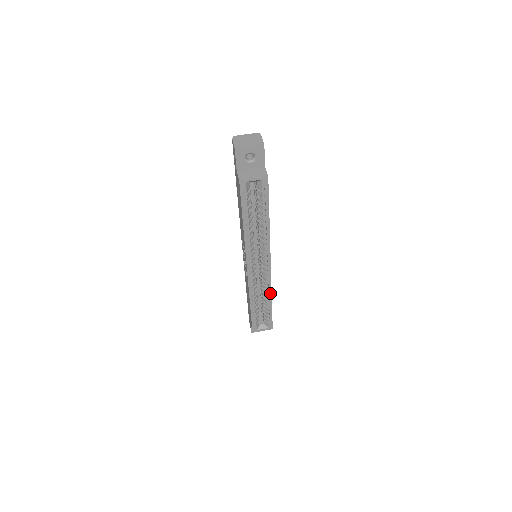
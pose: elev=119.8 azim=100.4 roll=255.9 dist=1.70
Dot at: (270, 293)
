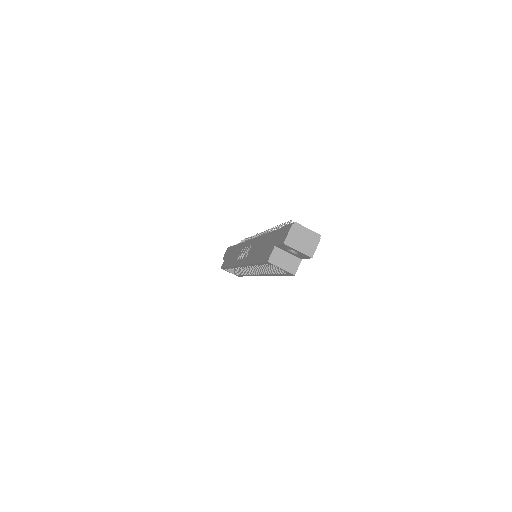
Dot at: occluded
